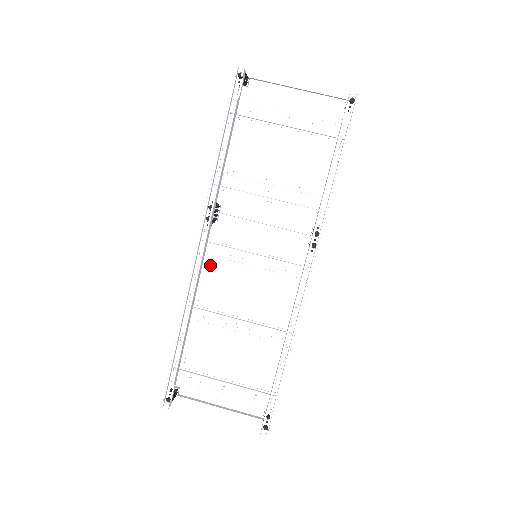
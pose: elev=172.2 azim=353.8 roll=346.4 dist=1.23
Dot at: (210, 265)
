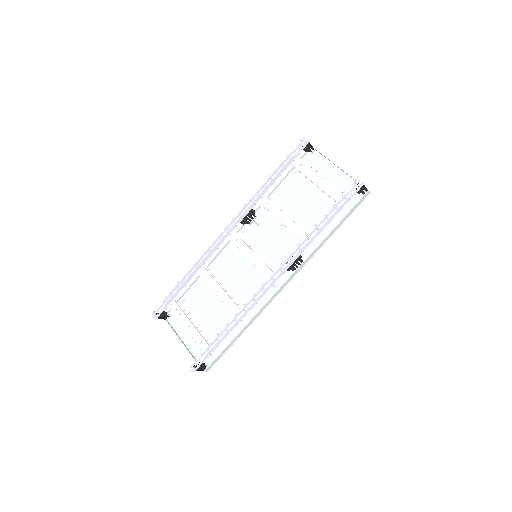
Dot at: (231, 250)
